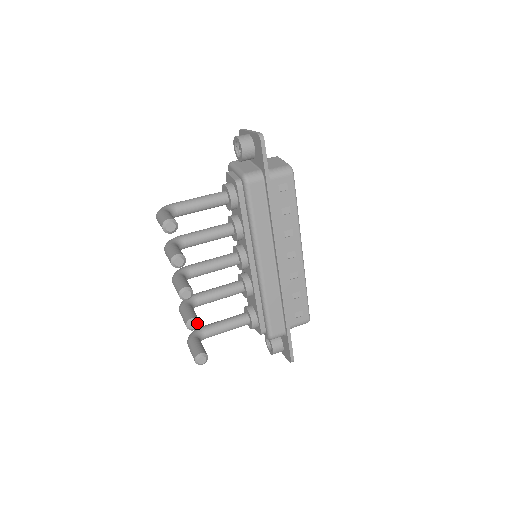
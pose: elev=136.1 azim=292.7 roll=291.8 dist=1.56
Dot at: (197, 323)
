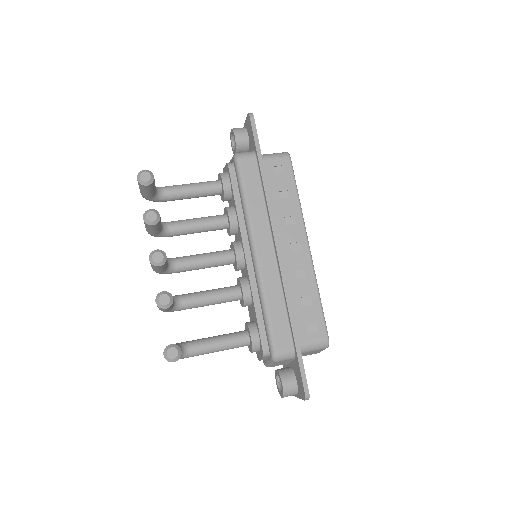
Dot at: (169, 297)
